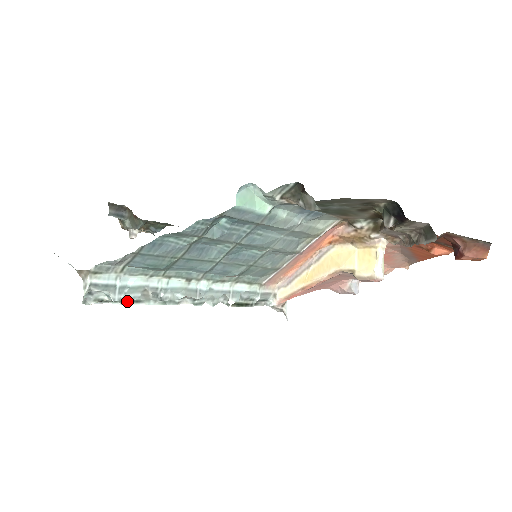
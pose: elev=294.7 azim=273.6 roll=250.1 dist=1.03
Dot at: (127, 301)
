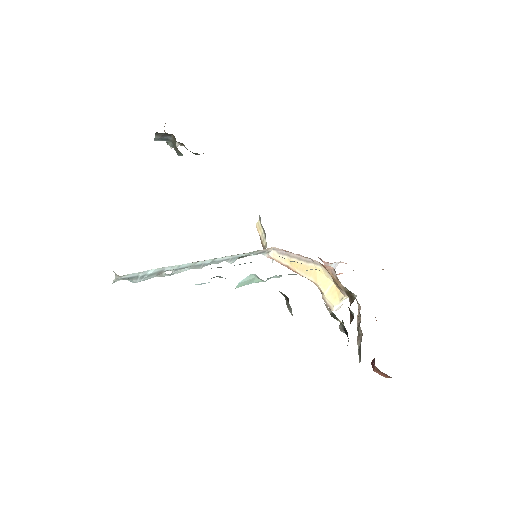
Dot at: occluded
